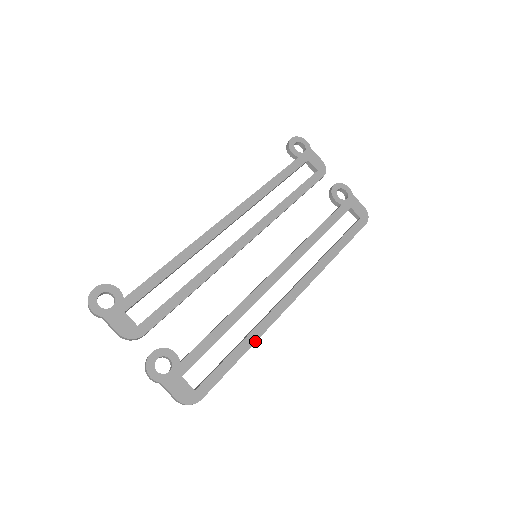
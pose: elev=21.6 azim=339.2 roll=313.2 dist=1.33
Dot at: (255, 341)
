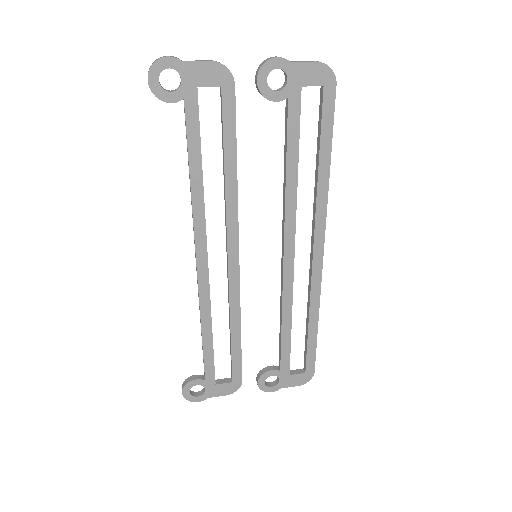
Dot at: (318, 313)
